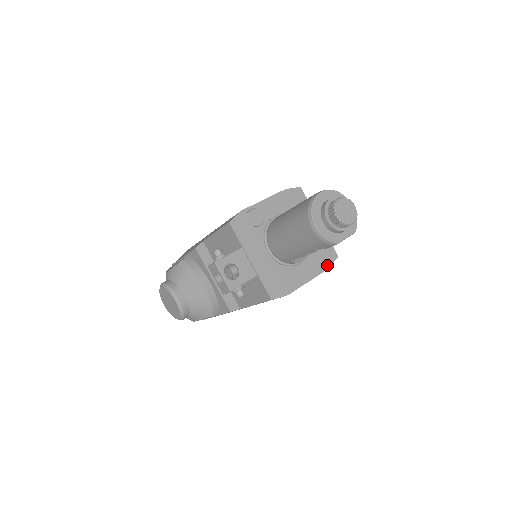
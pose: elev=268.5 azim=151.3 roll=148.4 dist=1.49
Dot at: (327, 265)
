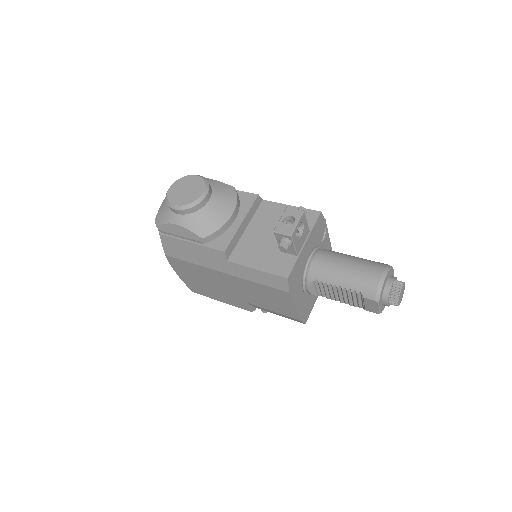
Dot at: (302, 317)
